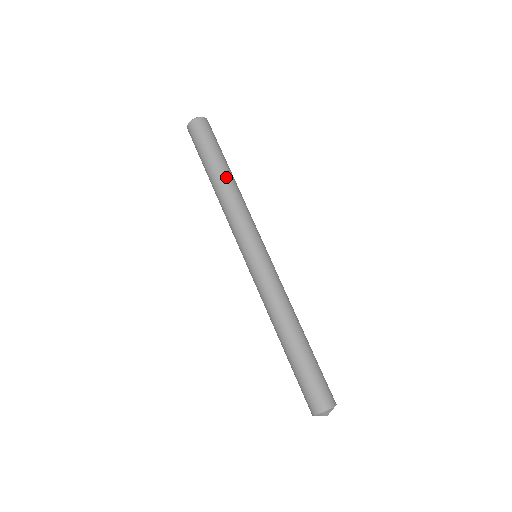
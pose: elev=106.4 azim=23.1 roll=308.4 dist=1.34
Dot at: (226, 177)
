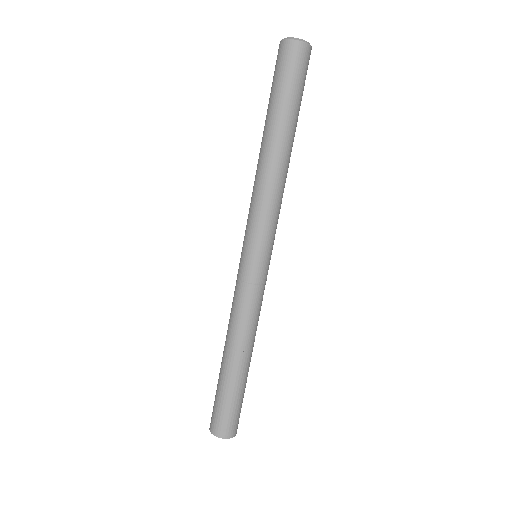
Dot at: (288, 150)
